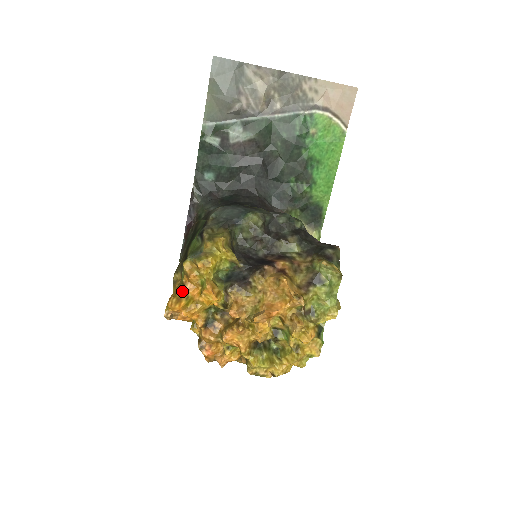
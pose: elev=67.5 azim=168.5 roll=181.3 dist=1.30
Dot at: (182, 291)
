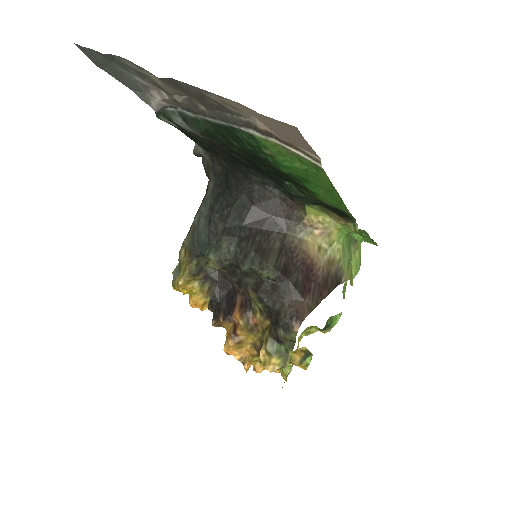
Dot at: occluded
